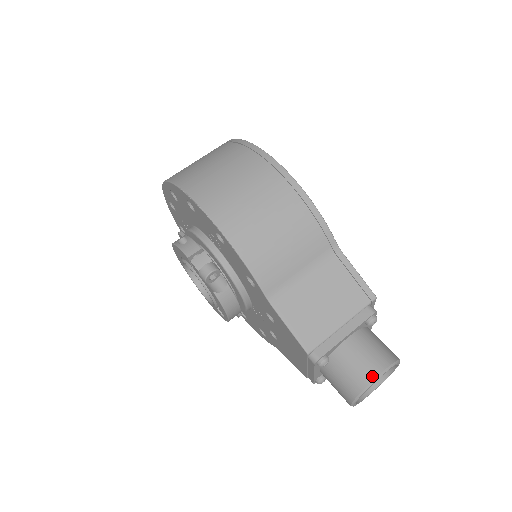
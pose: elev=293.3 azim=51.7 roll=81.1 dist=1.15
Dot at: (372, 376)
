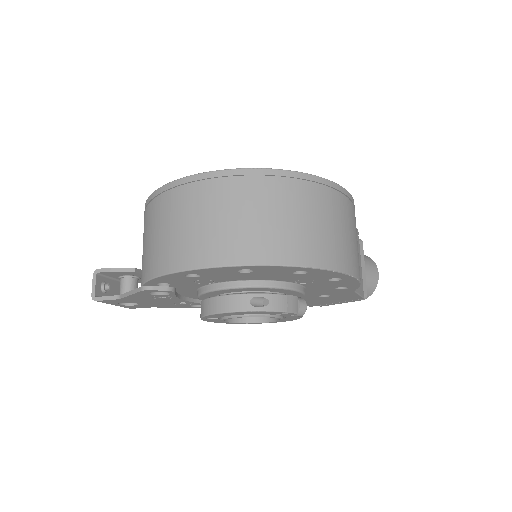
Dot at: (377, 278)
